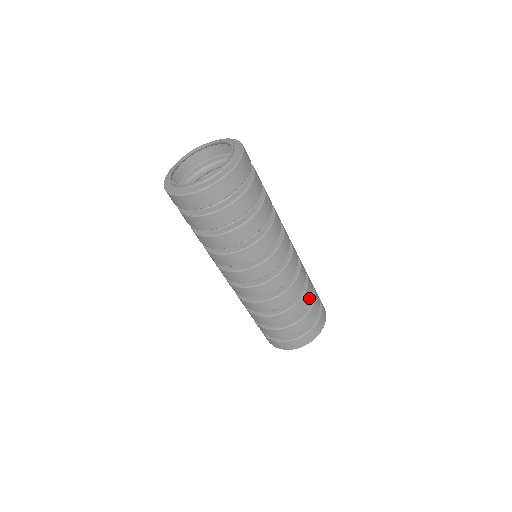
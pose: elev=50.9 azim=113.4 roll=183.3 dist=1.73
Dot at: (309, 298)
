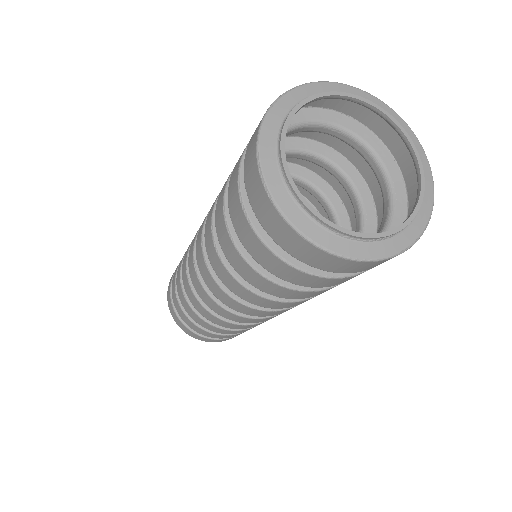
Dot at: occluded
